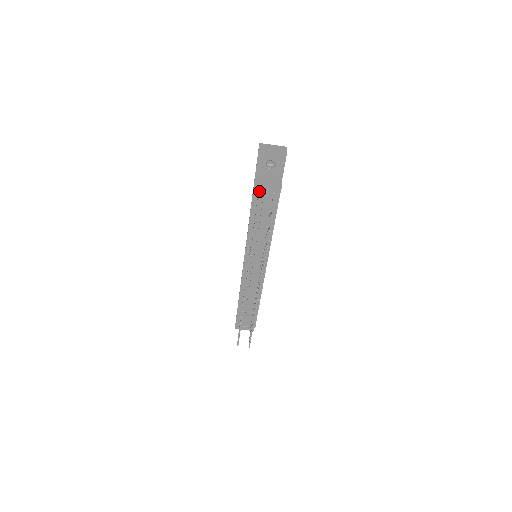
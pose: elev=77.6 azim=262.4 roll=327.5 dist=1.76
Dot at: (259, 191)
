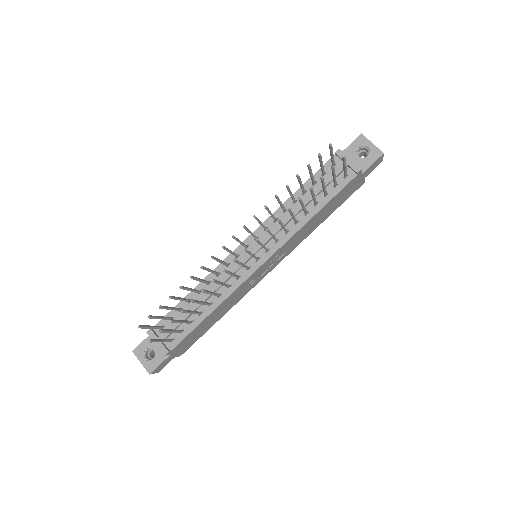
Dot at: (334, 164)
